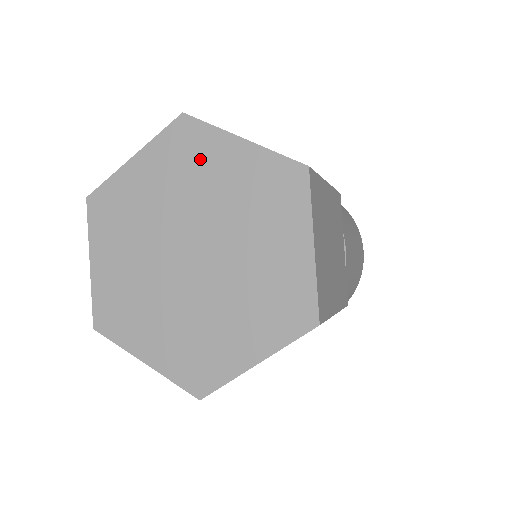
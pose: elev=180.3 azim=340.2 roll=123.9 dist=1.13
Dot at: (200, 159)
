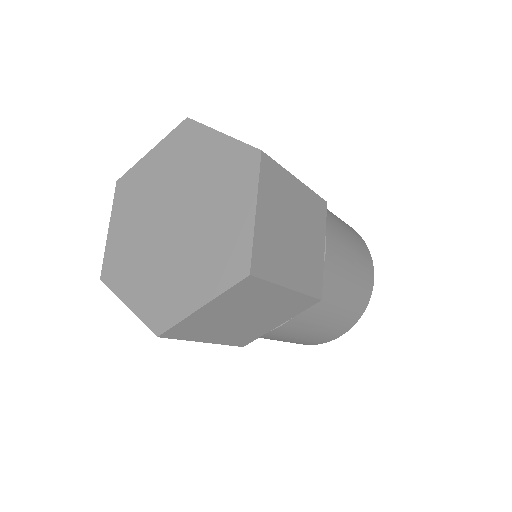
Dot at: (192, 149)
